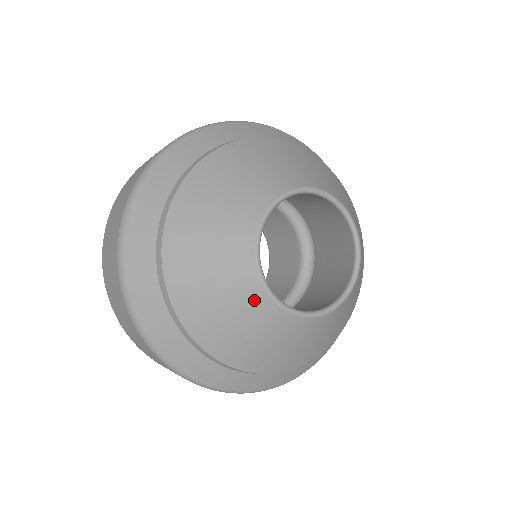
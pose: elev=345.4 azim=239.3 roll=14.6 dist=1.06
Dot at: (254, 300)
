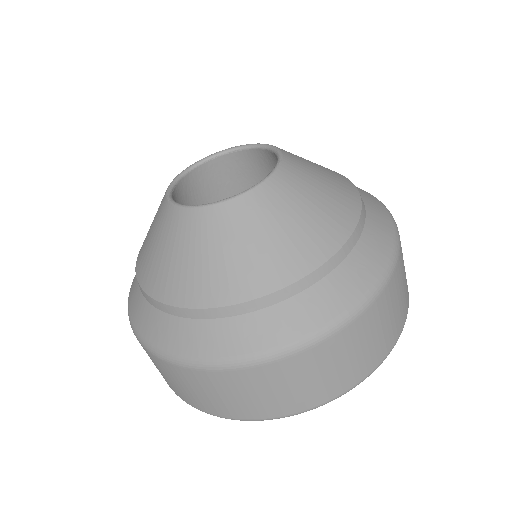
Dot at: (161, 207)
